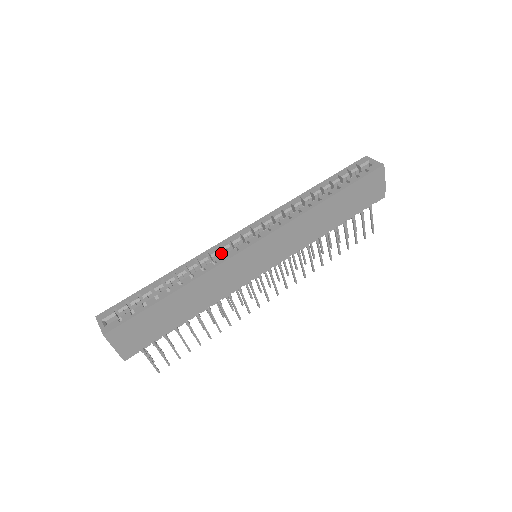
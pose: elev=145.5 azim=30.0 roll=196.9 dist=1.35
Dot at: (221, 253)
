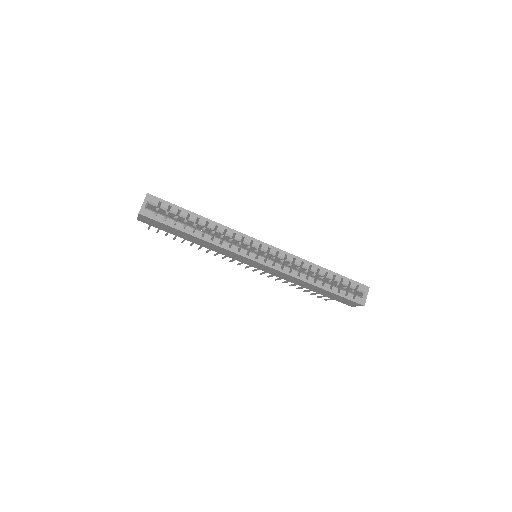
Dot at: (242, 238)
